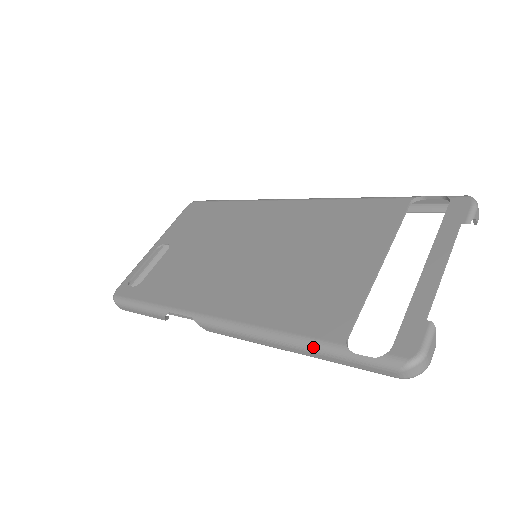
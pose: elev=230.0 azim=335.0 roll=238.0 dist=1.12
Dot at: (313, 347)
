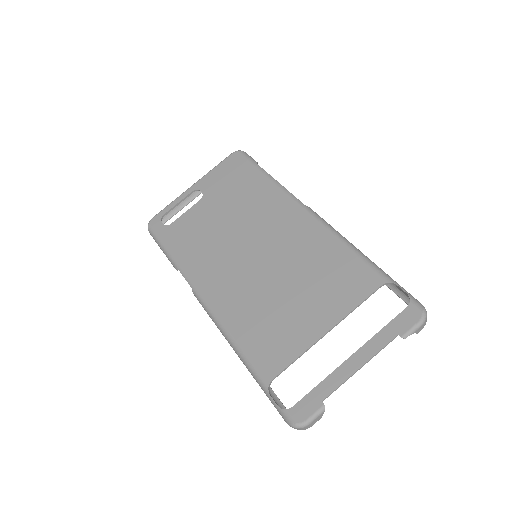
Dot at: (251, 371)
